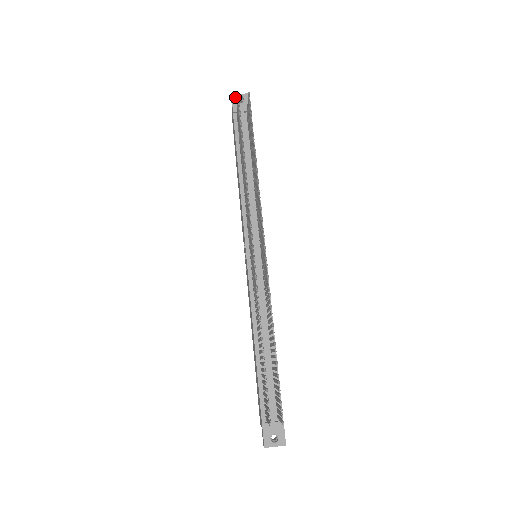
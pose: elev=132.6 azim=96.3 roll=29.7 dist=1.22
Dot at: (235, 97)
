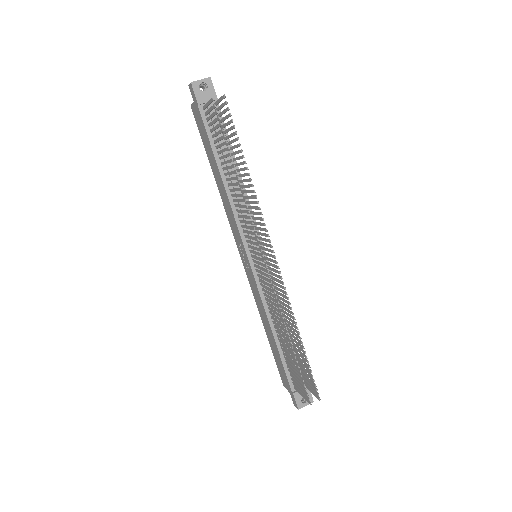
Dot at: (196, 85)
